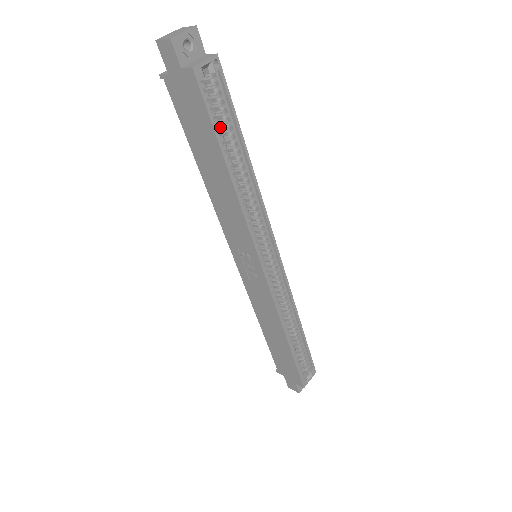
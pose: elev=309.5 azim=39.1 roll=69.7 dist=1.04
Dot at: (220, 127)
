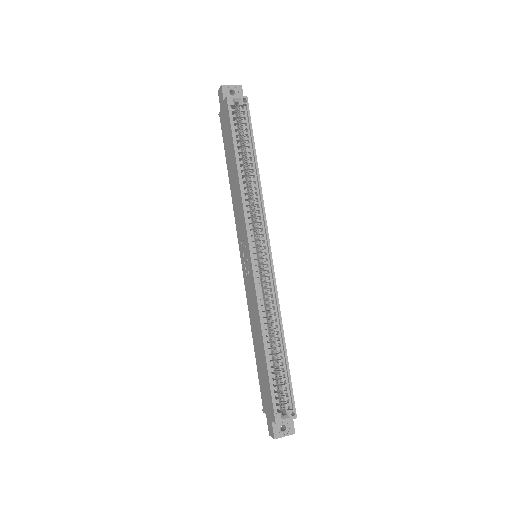
Dot at: occluded
